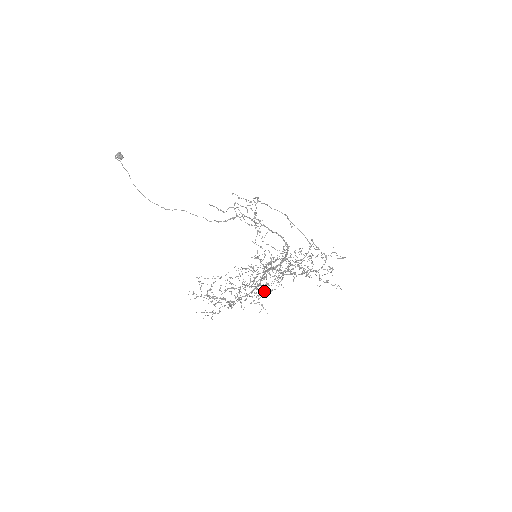
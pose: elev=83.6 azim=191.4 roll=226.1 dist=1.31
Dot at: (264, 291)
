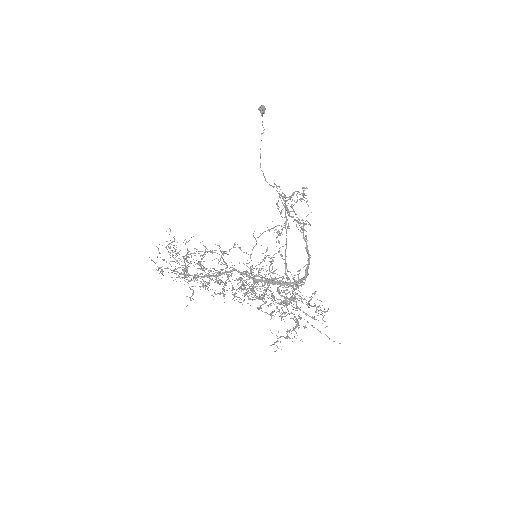
Dot at: (222, 291)
